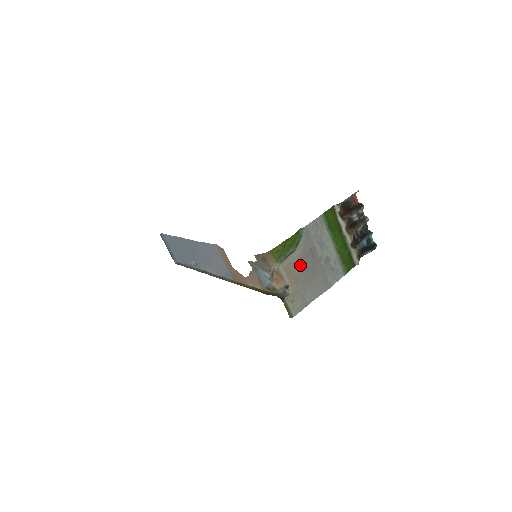
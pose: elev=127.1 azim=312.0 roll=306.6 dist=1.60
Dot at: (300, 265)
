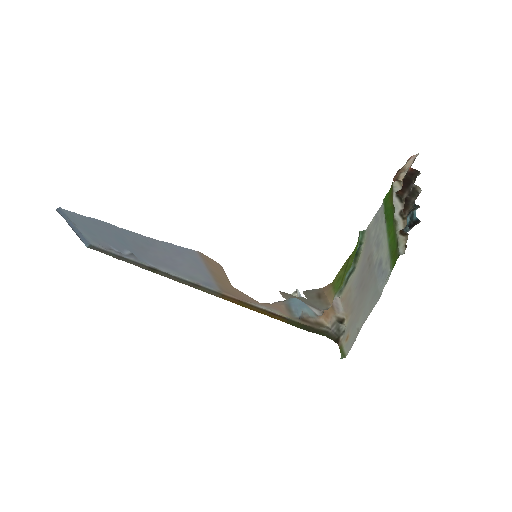
Dot at: (357, 285)
